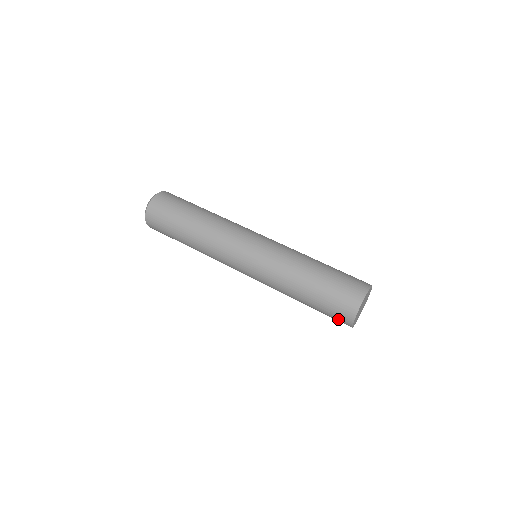
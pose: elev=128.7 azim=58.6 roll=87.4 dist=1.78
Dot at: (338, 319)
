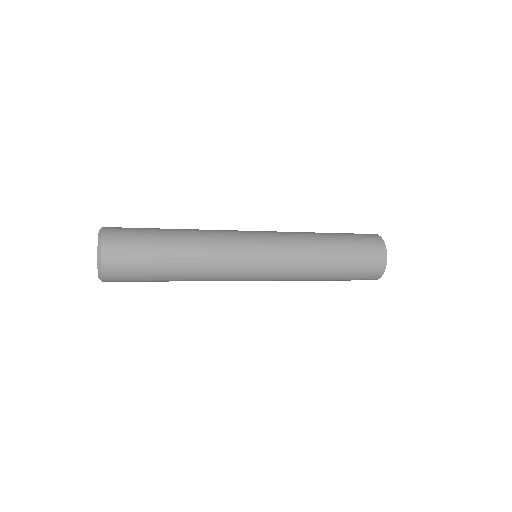
Dot at: (372, 264)
